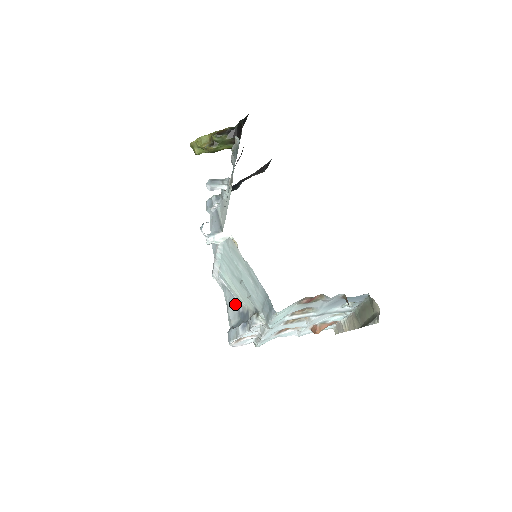
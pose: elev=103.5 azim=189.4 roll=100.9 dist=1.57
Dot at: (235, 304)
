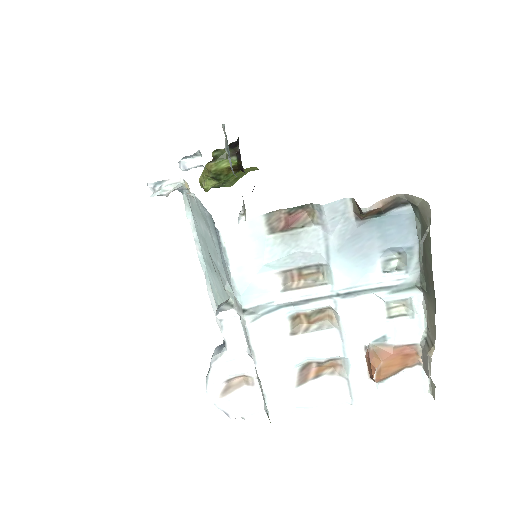
Dot at: occluded
